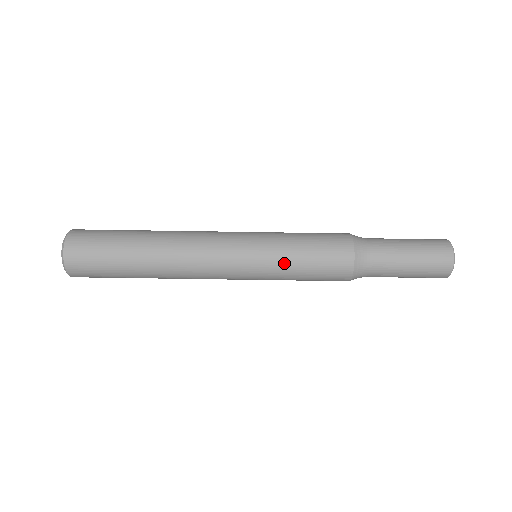
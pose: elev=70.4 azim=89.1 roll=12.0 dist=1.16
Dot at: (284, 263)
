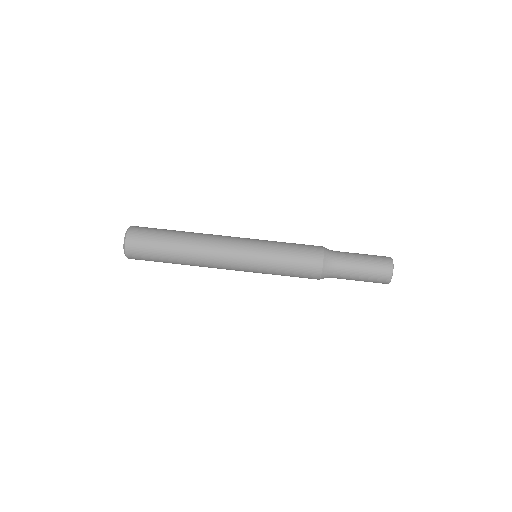
Dot at: (276, 249)
